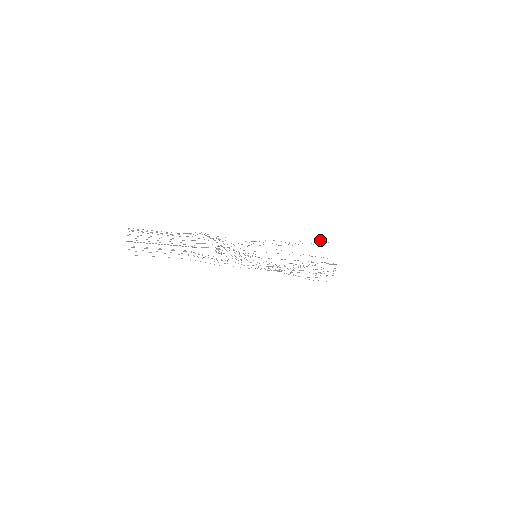
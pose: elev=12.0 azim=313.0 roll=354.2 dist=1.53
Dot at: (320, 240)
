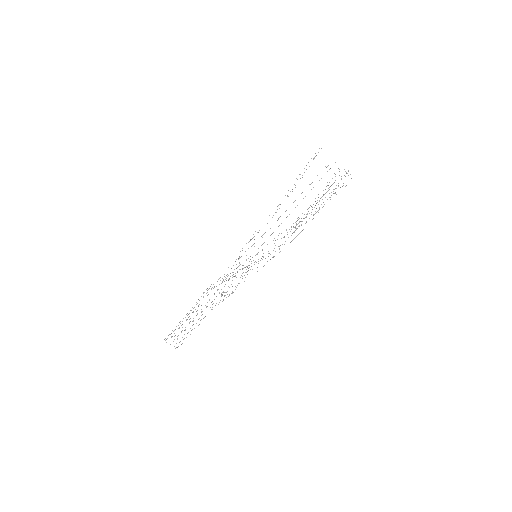
Dot at: occluded
